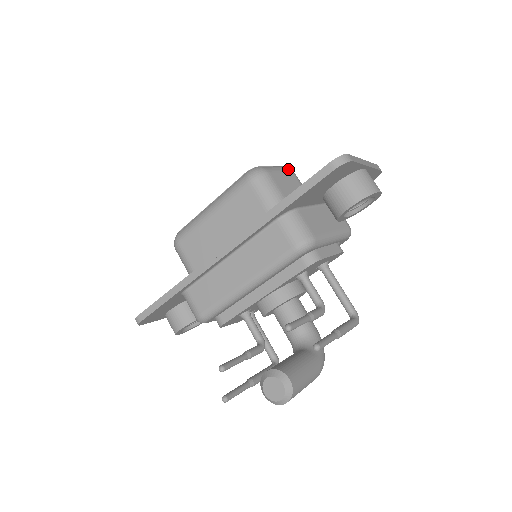
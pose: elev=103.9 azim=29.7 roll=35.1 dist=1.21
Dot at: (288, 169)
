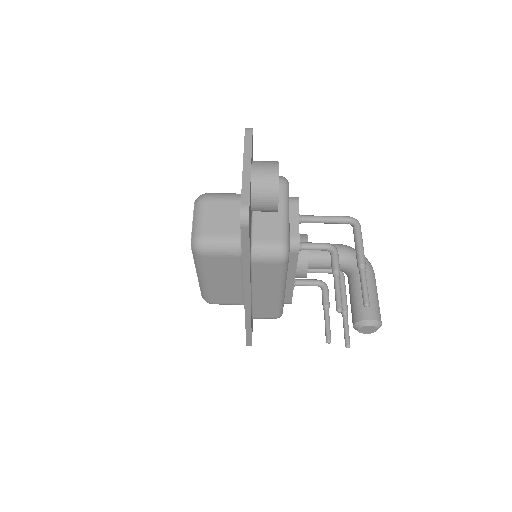
Dot at: (202, 204)
